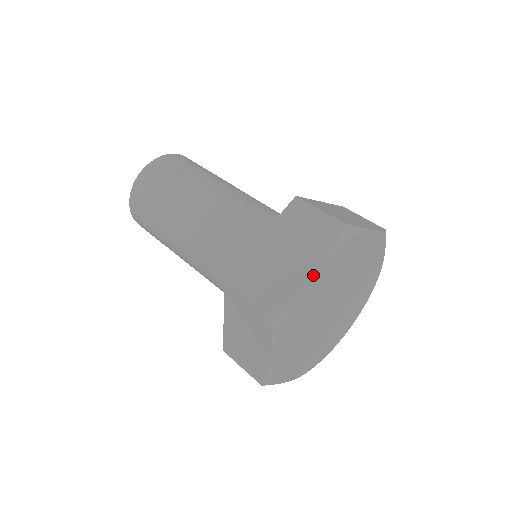
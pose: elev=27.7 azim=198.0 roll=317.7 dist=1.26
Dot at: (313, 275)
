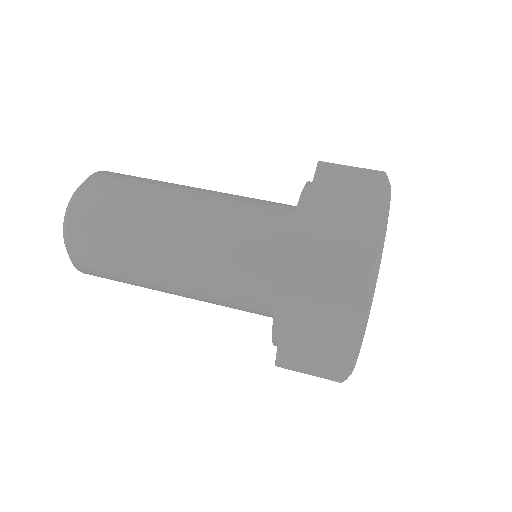
Dot at: (363, 337)
